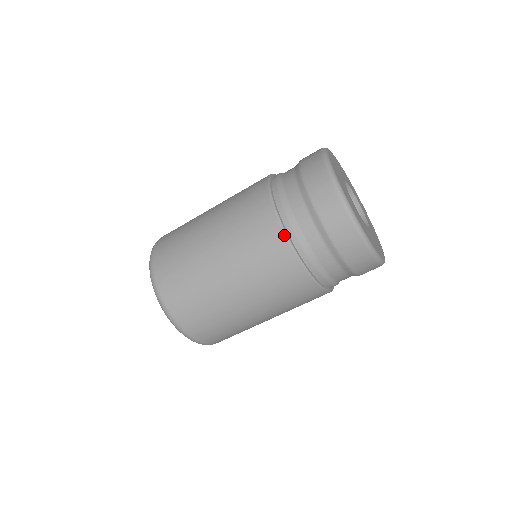
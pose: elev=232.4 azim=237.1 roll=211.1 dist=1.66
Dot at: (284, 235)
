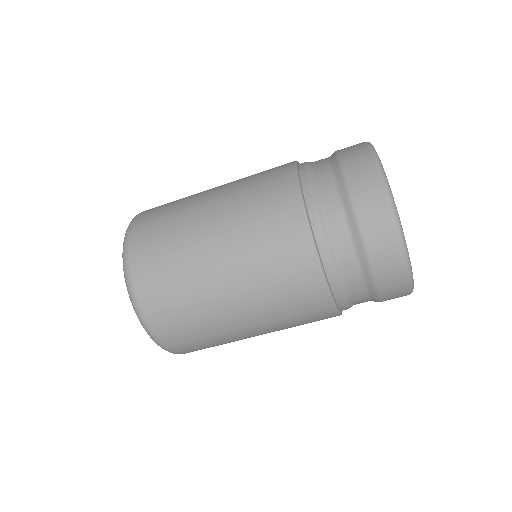
Dot at: (327, 291)
